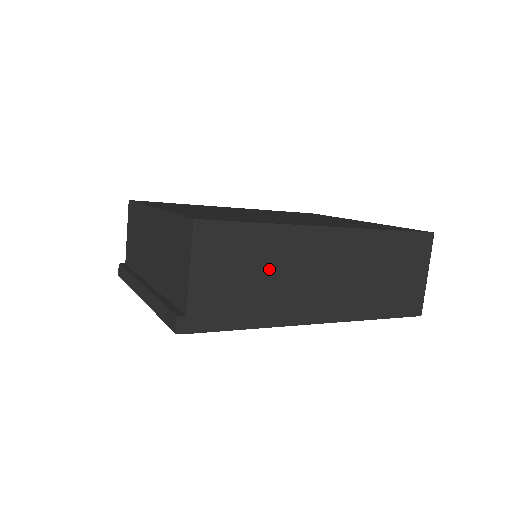
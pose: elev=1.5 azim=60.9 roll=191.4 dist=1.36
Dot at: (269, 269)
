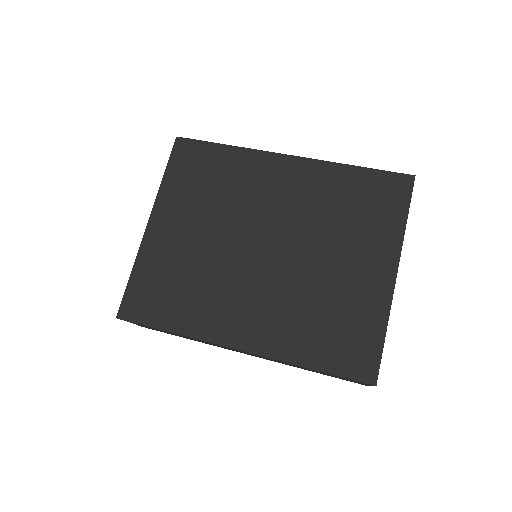
Dot at: occluded
